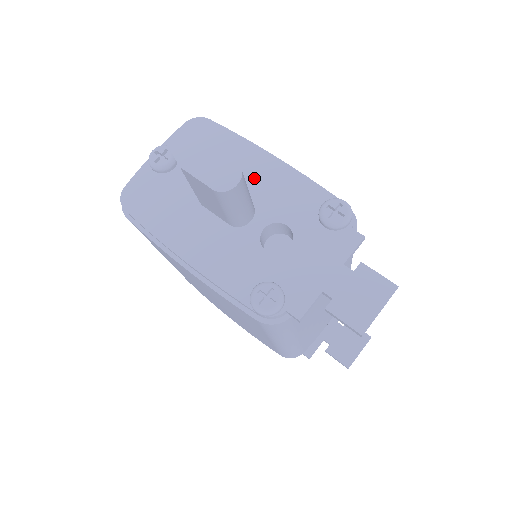
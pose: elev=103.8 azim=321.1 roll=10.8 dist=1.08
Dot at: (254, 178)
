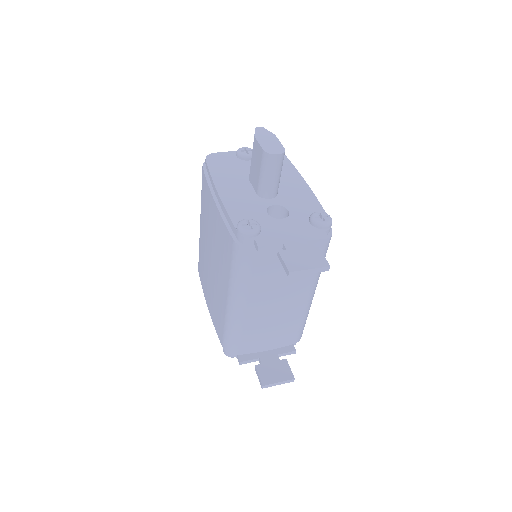
Dot at: (288, 186)
